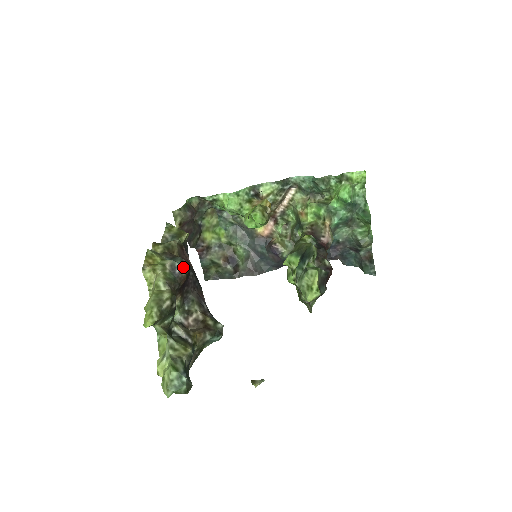
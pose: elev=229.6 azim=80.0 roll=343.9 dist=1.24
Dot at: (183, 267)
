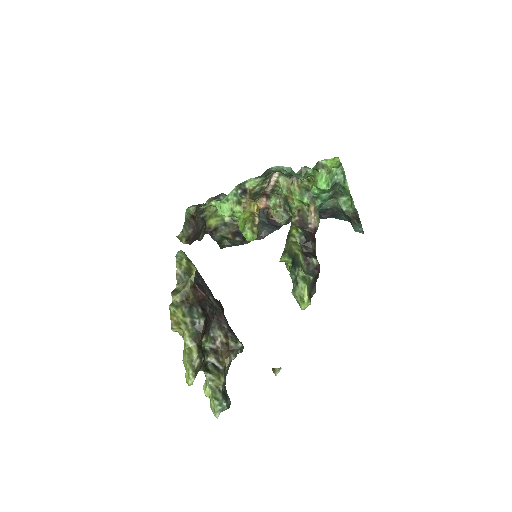
Dot at: (200, 320)
